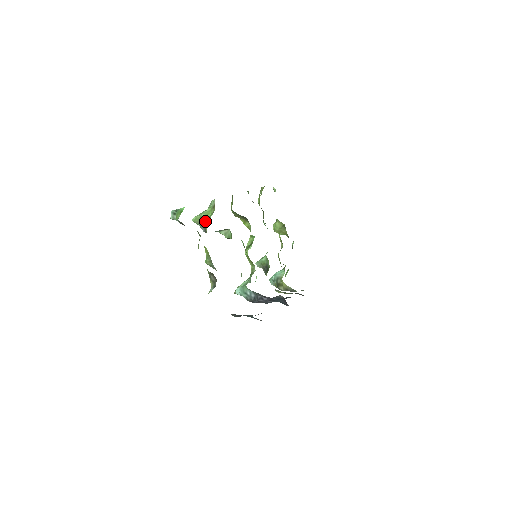
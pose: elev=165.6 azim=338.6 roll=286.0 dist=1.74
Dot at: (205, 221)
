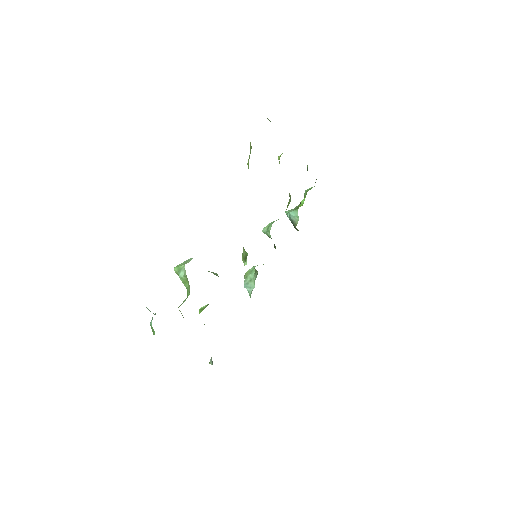
Dot at: occluded
